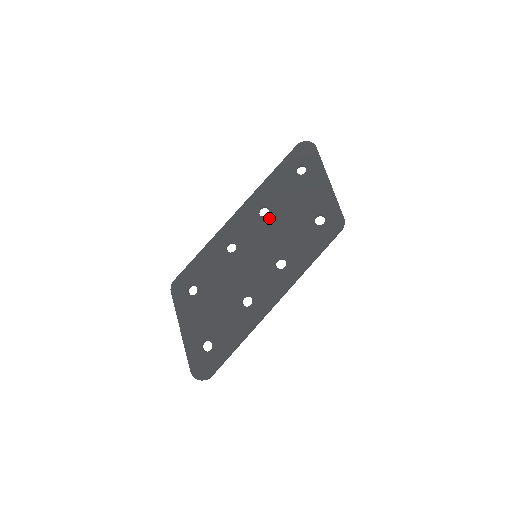
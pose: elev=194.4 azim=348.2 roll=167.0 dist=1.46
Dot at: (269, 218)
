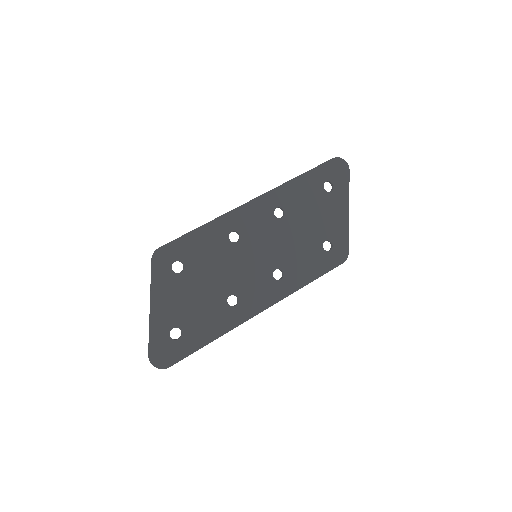
Dot at: (282, 222)
